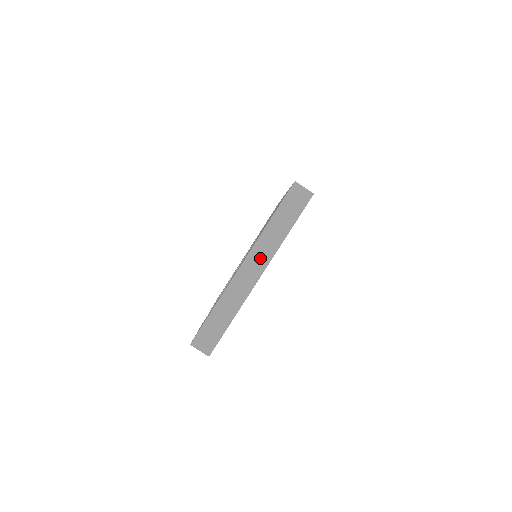
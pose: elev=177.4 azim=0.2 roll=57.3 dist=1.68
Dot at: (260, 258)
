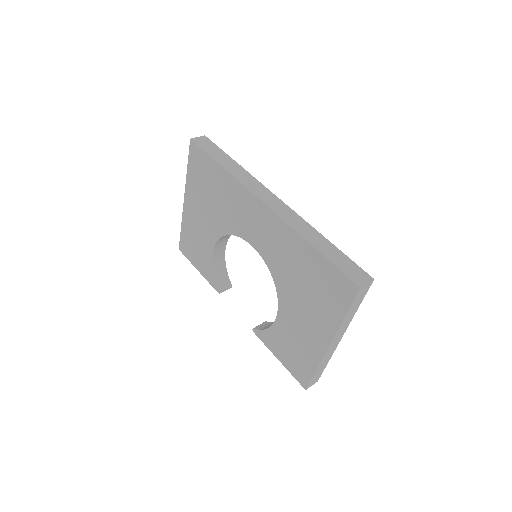
Dot at: (341, 334)
